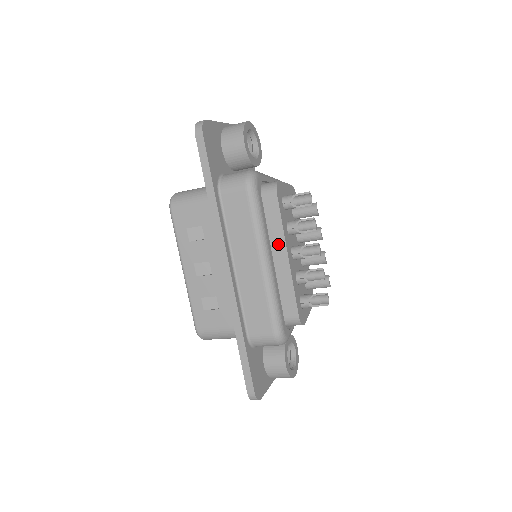
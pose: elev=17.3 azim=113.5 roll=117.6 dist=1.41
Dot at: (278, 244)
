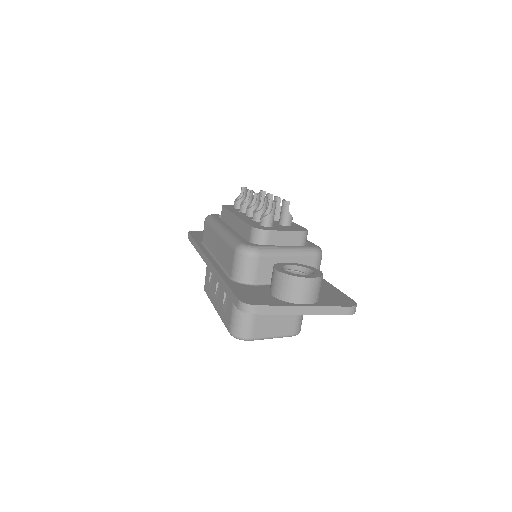
Dot at: (231, 219)
